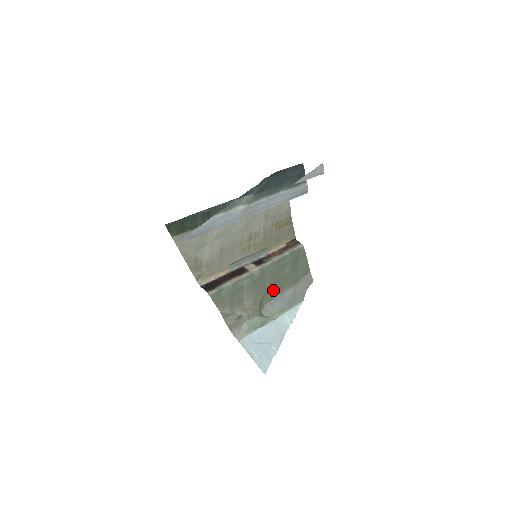
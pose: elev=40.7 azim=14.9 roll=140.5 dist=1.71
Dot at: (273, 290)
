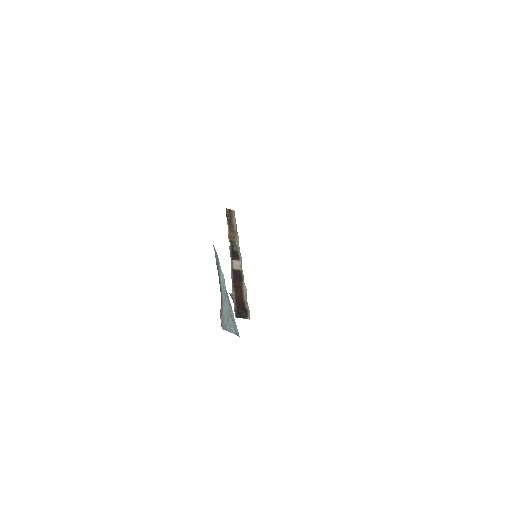
Dot at: occluded
